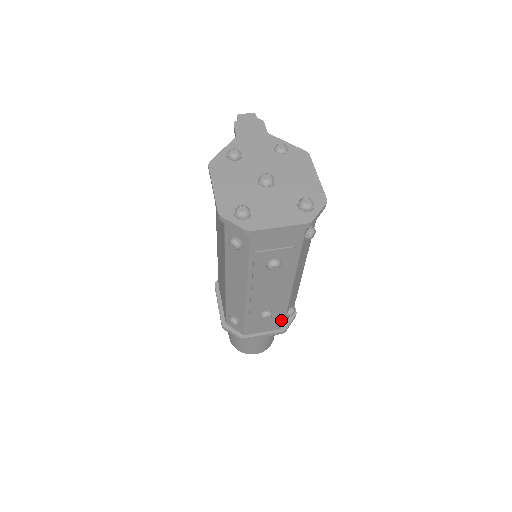
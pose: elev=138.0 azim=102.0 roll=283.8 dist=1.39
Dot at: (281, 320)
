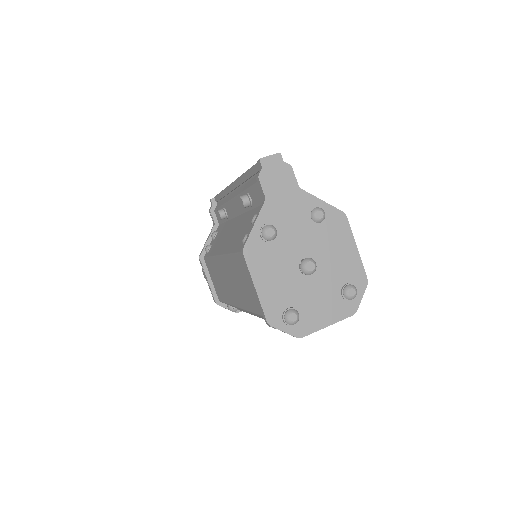
Dot at: occluded
